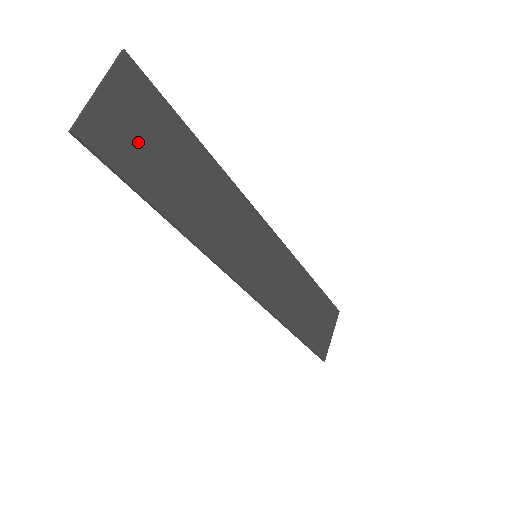
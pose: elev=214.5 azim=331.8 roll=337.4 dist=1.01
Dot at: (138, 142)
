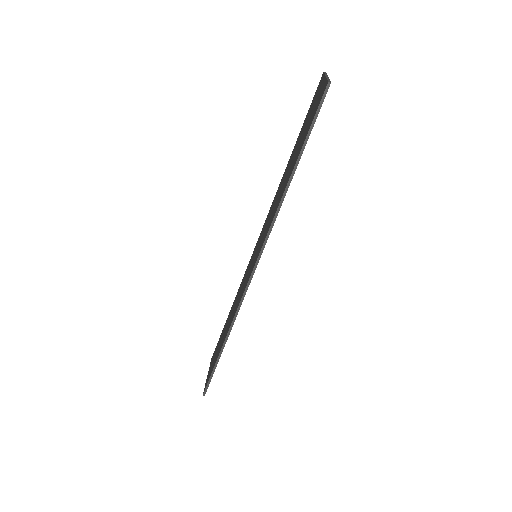
Dot at: occluded
